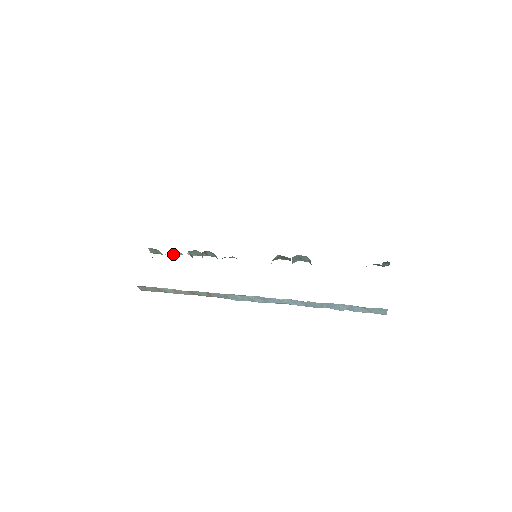
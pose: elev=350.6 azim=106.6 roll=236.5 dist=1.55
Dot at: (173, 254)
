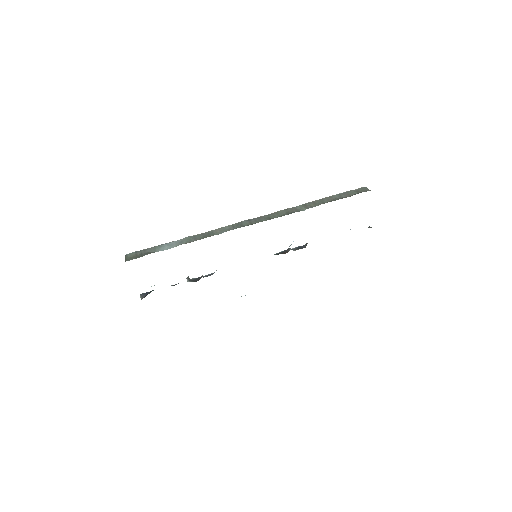
Dot at: occluded
